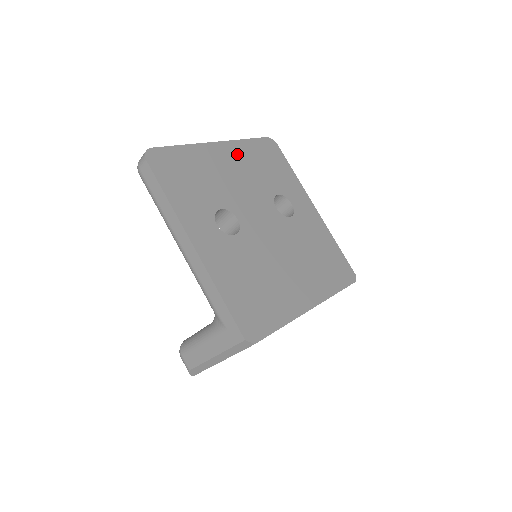
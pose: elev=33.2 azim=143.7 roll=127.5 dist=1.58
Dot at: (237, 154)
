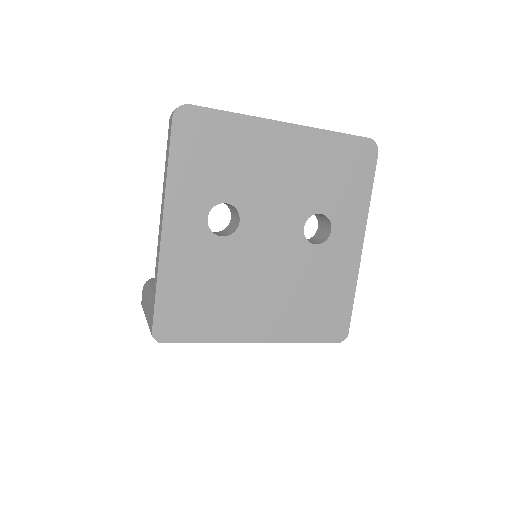
Dot at: (304, 147)
